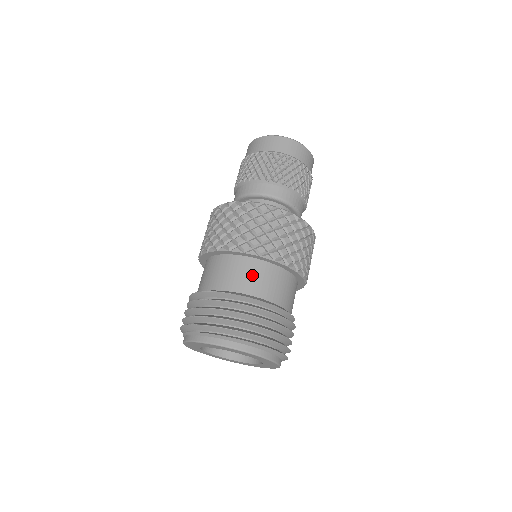
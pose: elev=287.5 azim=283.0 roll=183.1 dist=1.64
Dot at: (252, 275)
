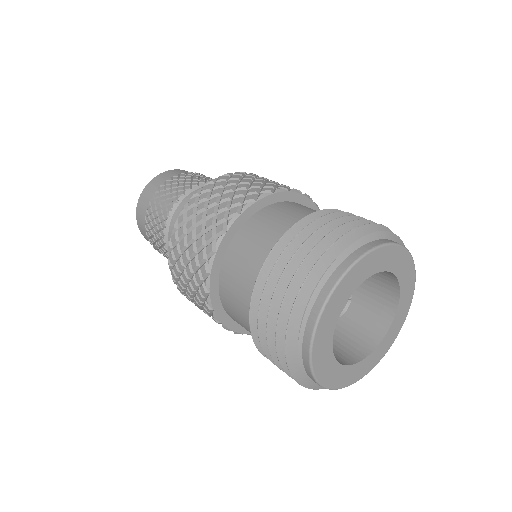
Dot at: (301, 208)
